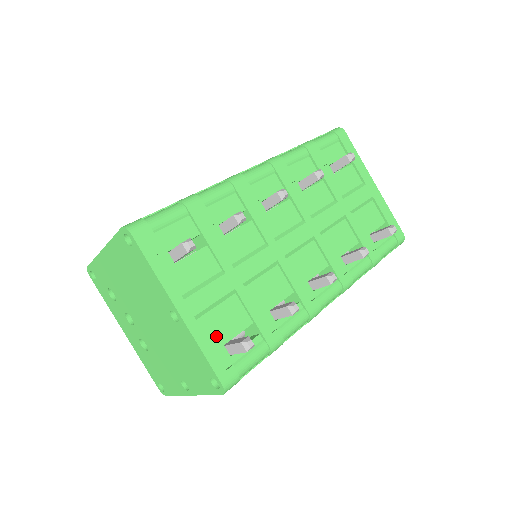
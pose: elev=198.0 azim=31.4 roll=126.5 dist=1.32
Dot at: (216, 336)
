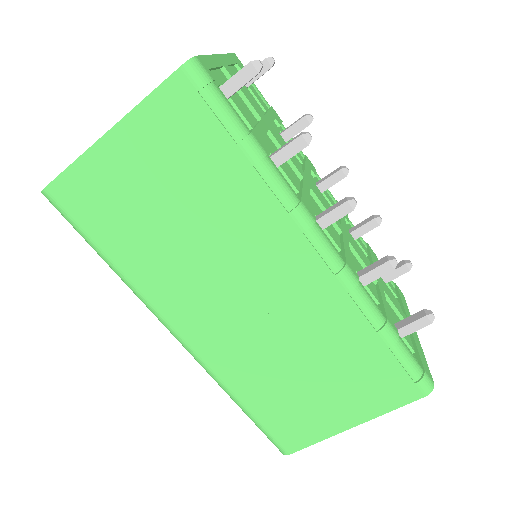
Dot at: (222, 81)
